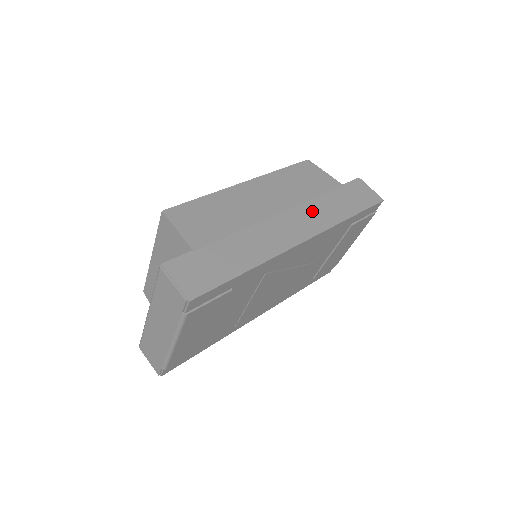
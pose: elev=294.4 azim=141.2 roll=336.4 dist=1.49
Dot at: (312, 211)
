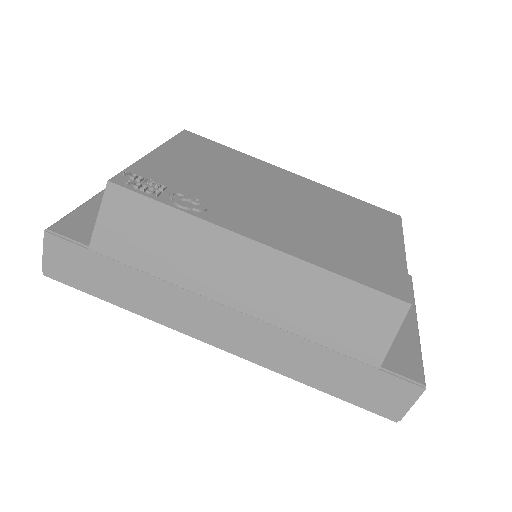
Dot at: (276, 343)
